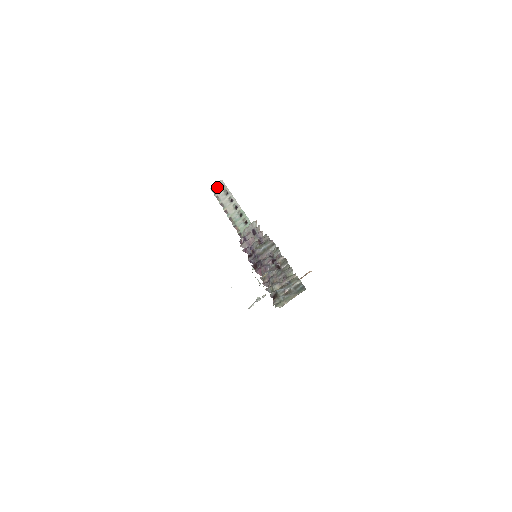
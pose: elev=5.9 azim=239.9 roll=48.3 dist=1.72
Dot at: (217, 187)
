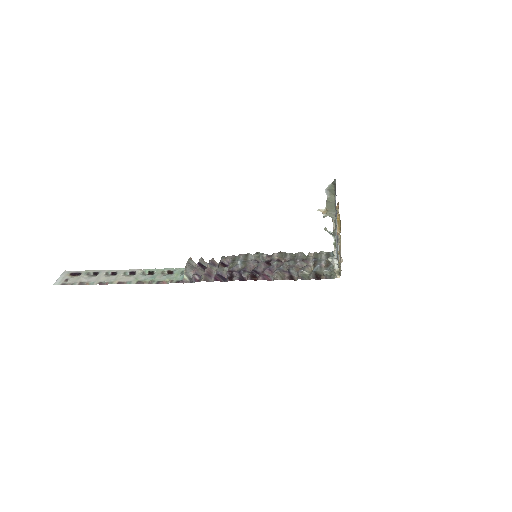
Dot at: (66, 278)
